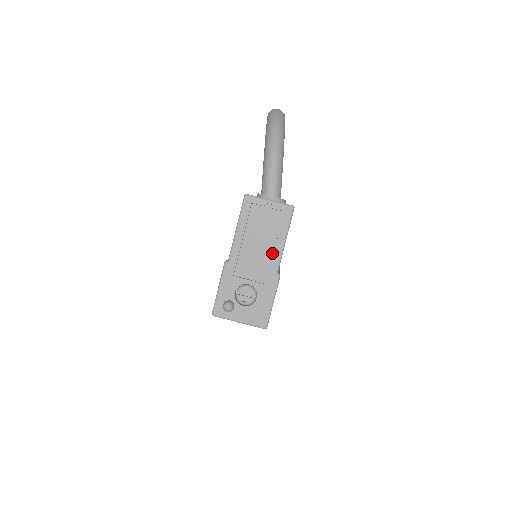
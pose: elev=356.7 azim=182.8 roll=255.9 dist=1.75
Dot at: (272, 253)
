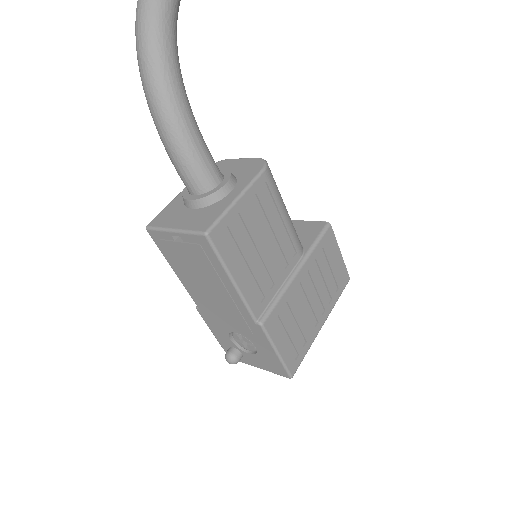
Dot at: (230, 299)
